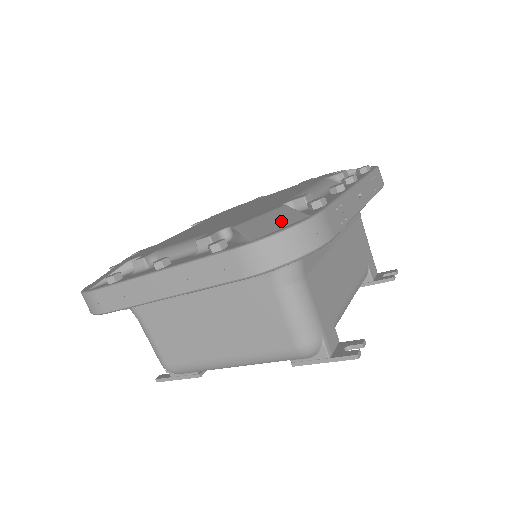
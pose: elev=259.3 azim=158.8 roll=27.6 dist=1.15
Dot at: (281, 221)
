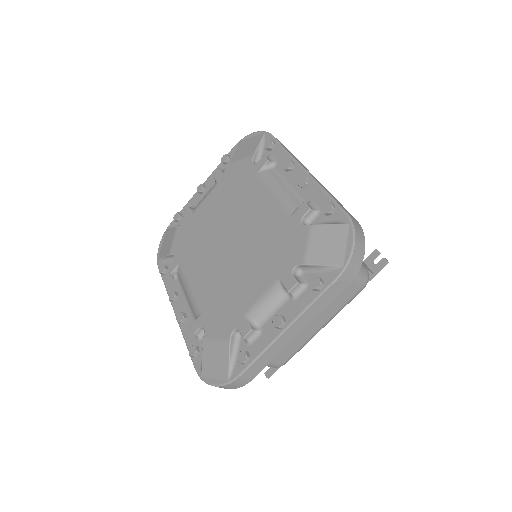
Dot at: (335, 239)
